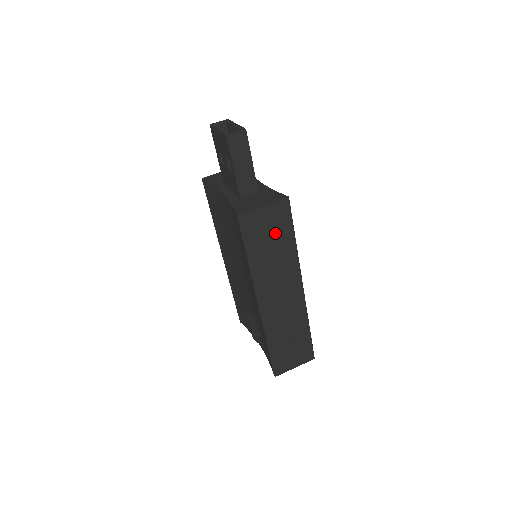
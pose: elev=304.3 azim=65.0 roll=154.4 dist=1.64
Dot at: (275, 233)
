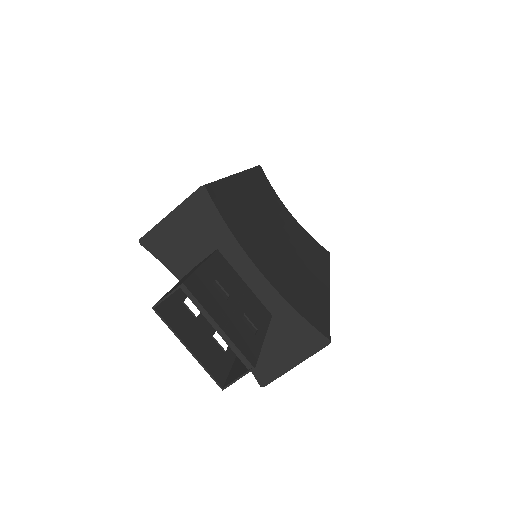
Dot at: occluded
